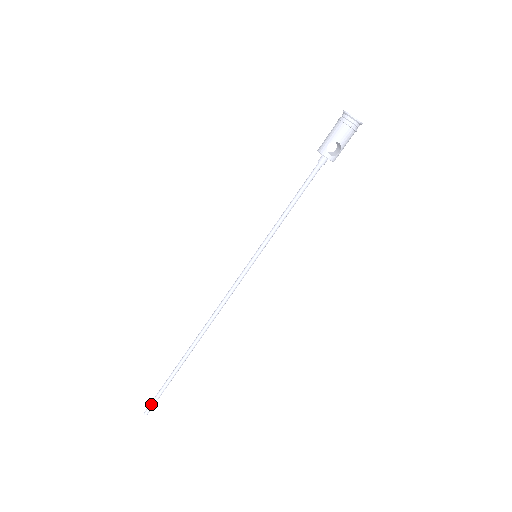
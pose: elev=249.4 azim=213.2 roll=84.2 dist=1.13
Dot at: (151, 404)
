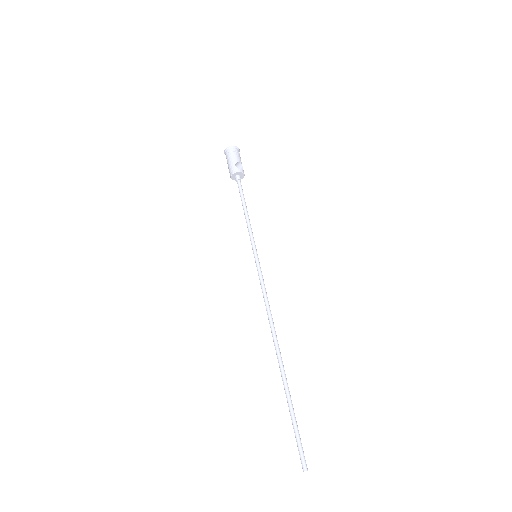
Dot at: (301, 452)
